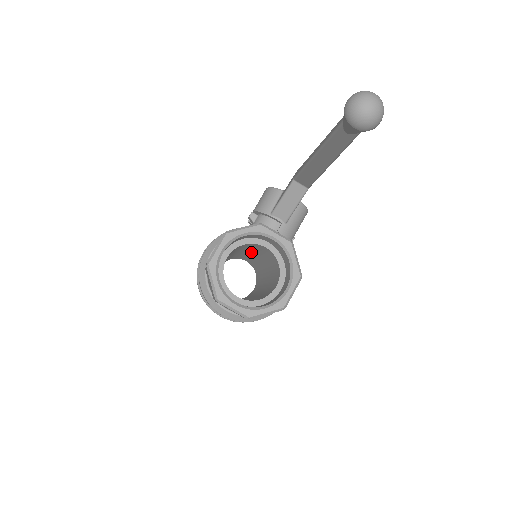
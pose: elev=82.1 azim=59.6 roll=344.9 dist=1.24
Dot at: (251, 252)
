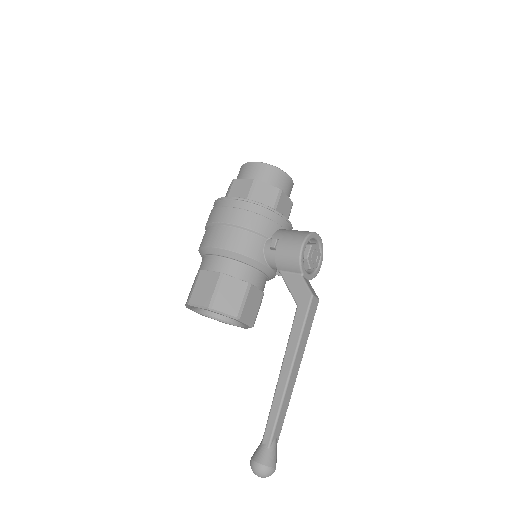
Dot at: occluded
